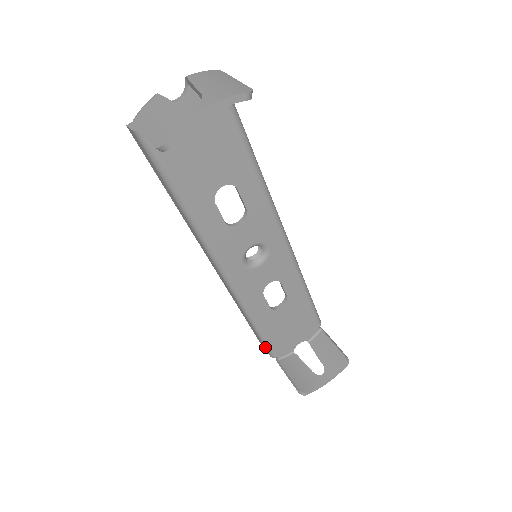
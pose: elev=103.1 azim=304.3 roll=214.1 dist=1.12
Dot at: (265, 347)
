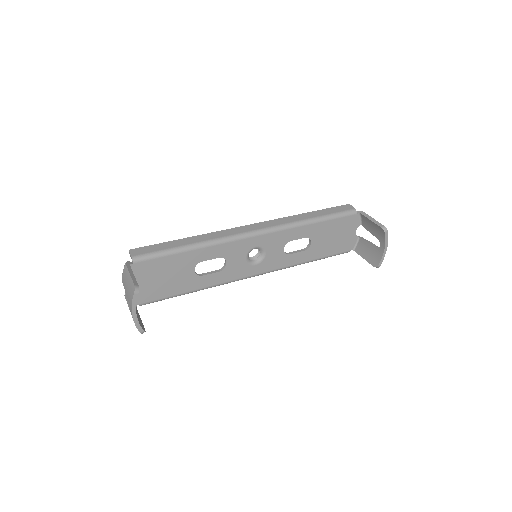
Dot at: occluded
